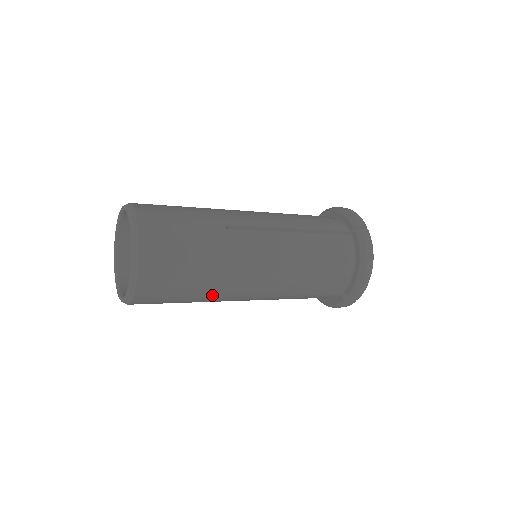
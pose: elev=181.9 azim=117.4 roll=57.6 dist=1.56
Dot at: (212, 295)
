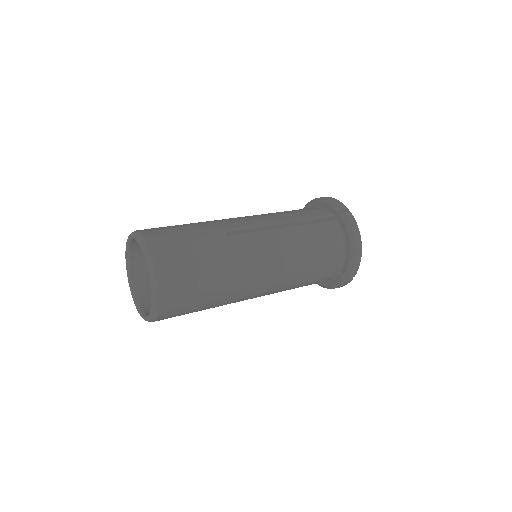
Dot at: (226, 298)
